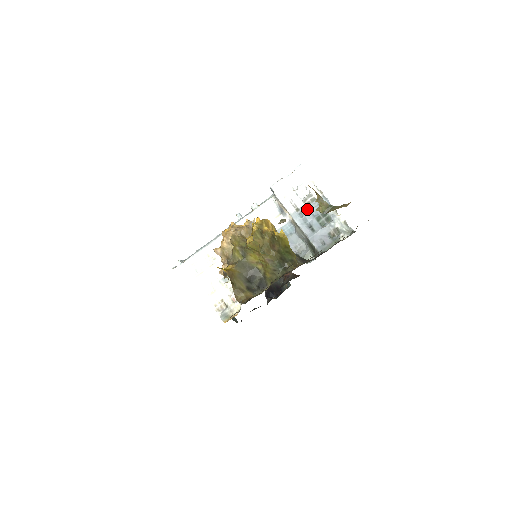
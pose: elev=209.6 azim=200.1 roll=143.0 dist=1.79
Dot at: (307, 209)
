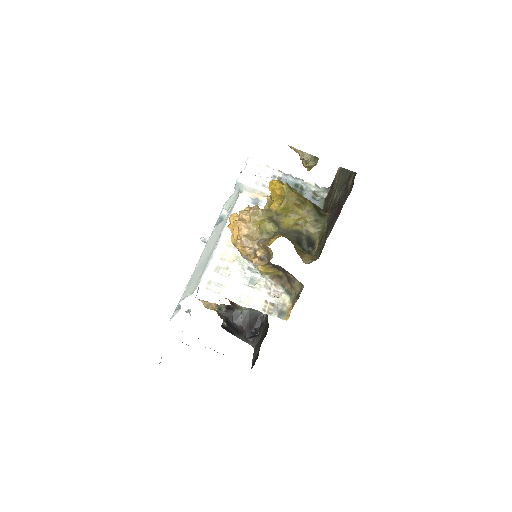
Dot at: occluded
